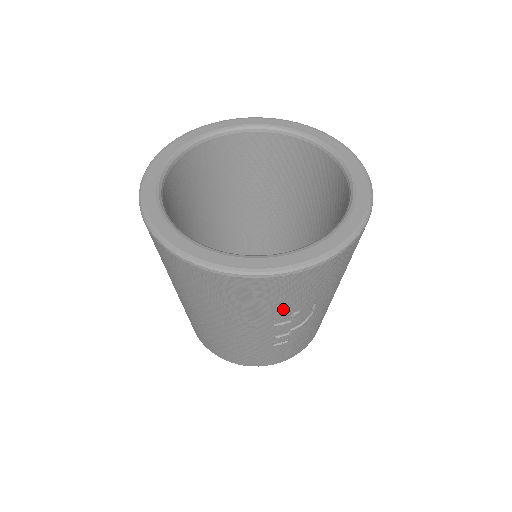
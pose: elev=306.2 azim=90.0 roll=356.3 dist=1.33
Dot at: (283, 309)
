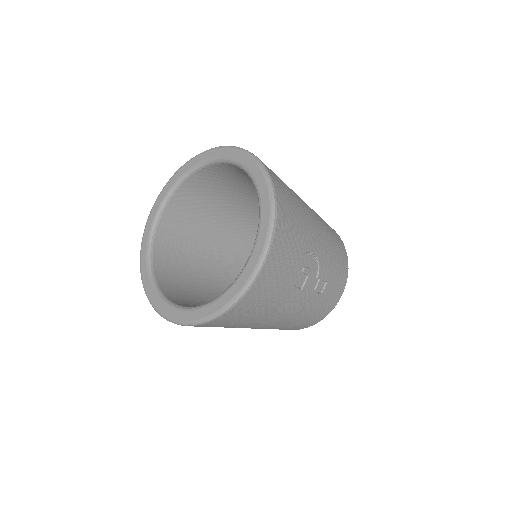
Dot at: (291, 280)
